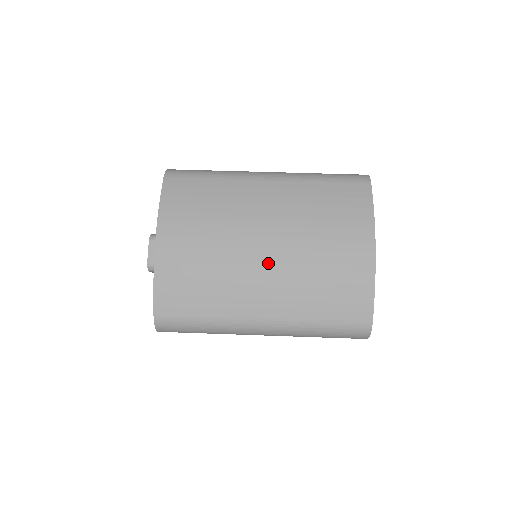
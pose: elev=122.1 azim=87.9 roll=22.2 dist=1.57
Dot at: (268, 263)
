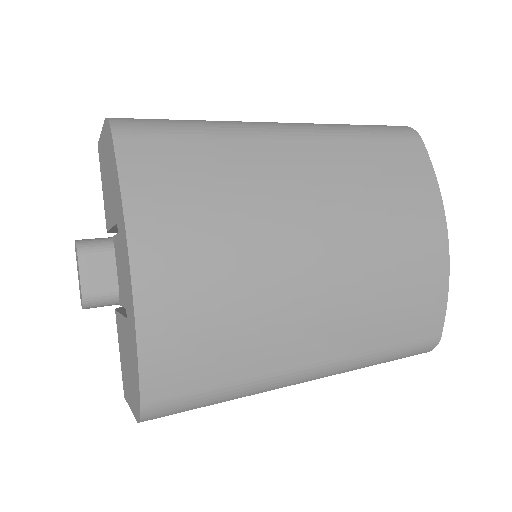
Dot at: (323, 280)
